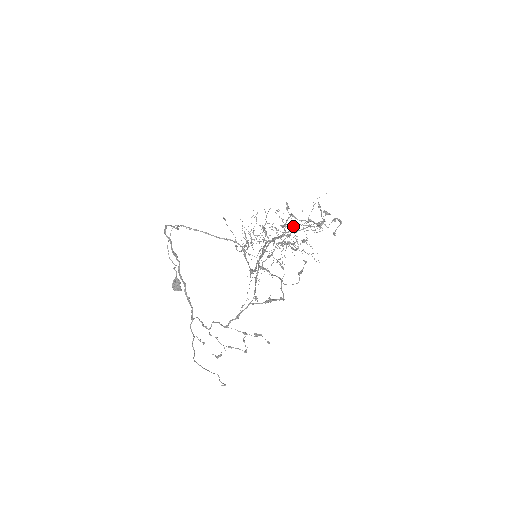
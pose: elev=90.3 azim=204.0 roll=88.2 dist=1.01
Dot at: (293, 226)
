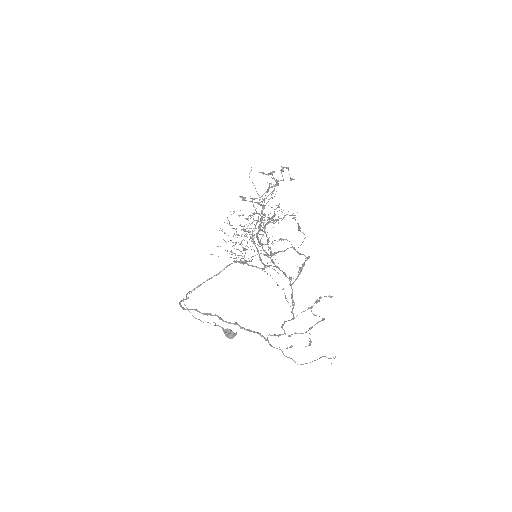
Dot at: occluded
